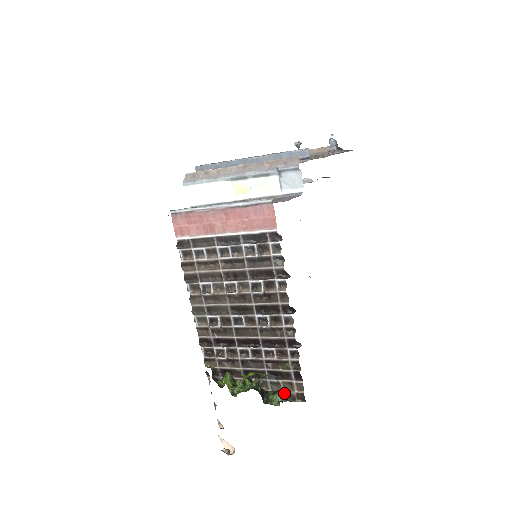
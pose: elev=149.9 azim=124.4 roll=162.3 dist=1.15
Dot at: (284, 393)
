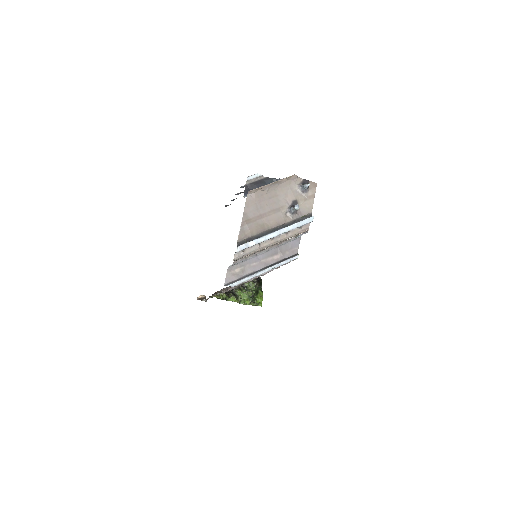
Dot at: occluded
